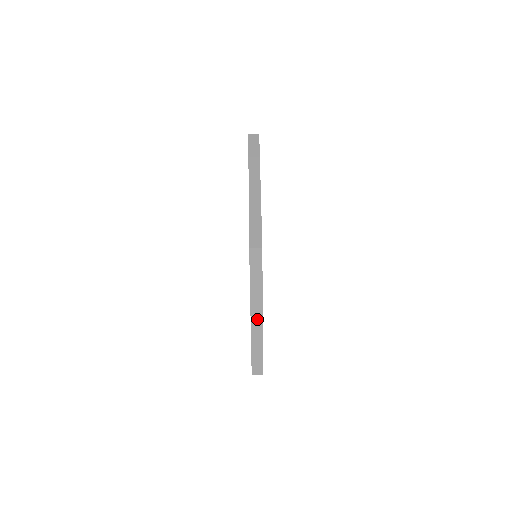
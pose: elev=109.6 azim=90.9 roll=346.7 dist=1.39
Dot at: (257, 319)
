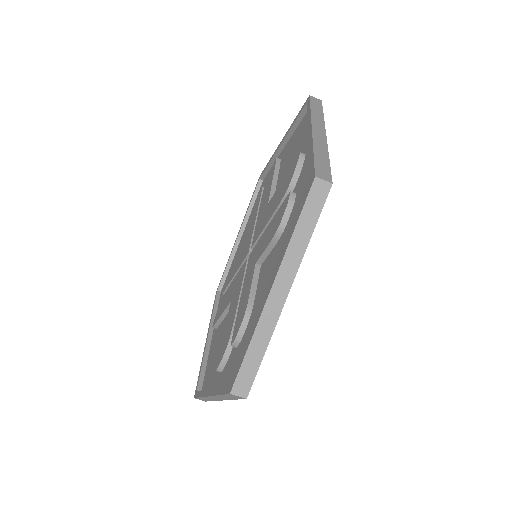
Dot at: (215, 398)
